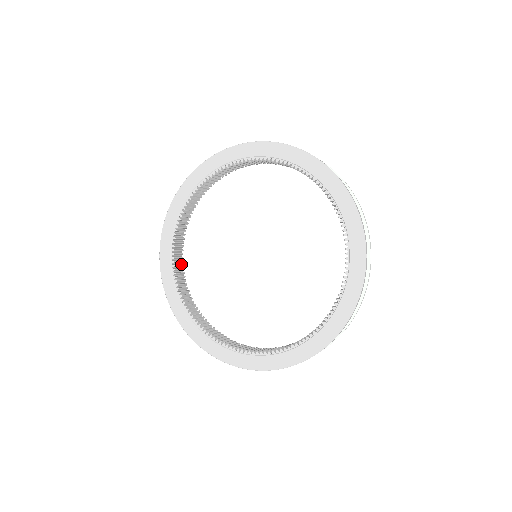
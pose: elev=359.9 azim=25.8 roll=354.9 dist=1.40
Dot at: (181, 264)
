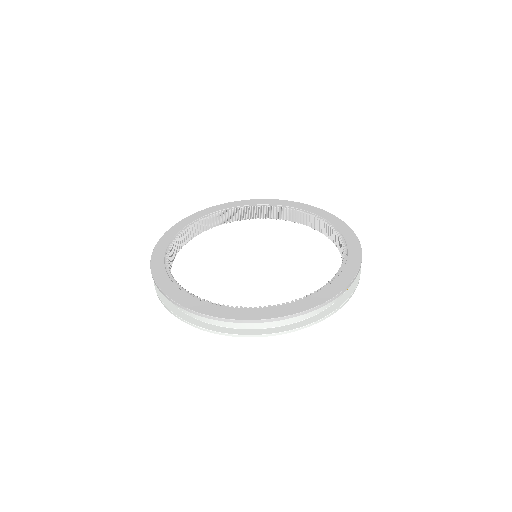
Dot at: occluded
